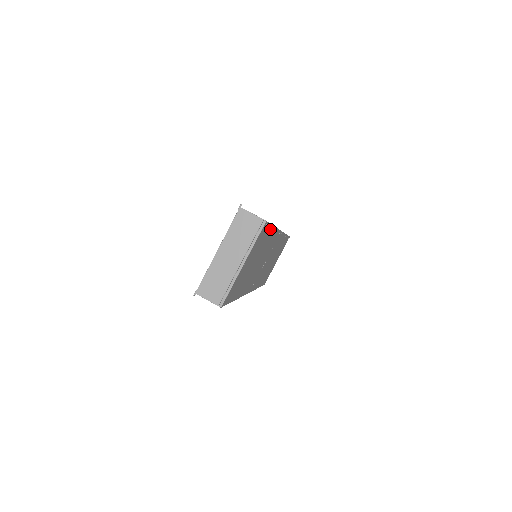
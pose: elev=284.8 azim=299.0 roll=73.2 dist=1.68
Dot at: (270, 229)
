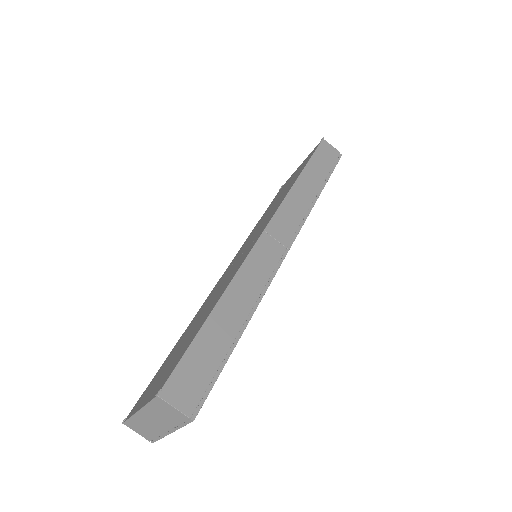
Dot at: (229, 353)
